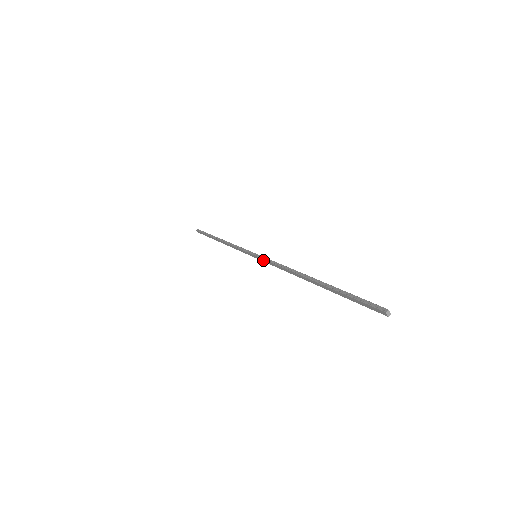
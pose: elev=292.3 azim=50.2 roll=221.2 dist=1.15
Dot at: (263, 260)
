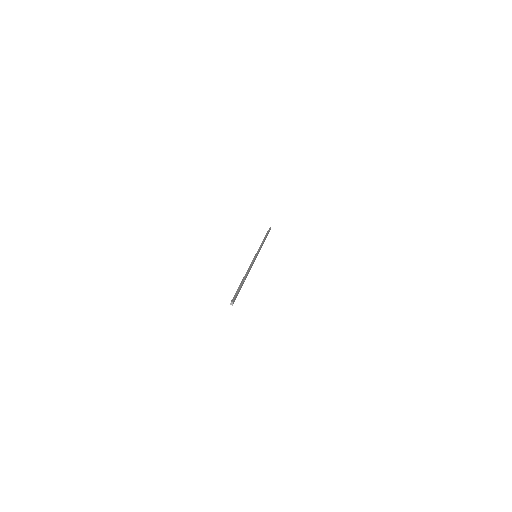
Dot at: (253, 259)
